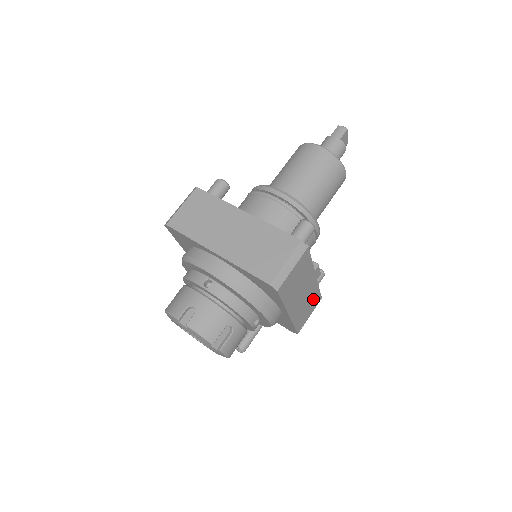
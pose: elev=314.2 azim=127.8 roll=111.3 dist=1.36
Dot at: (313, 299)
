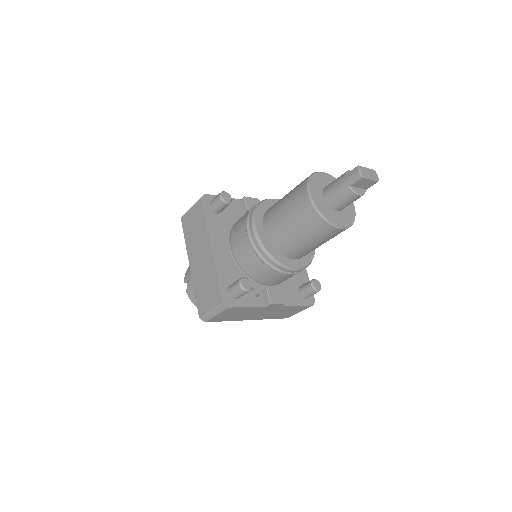
Dot at: (292, 309)
